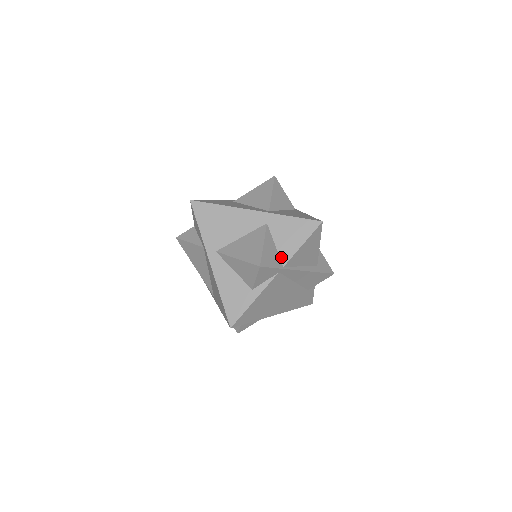
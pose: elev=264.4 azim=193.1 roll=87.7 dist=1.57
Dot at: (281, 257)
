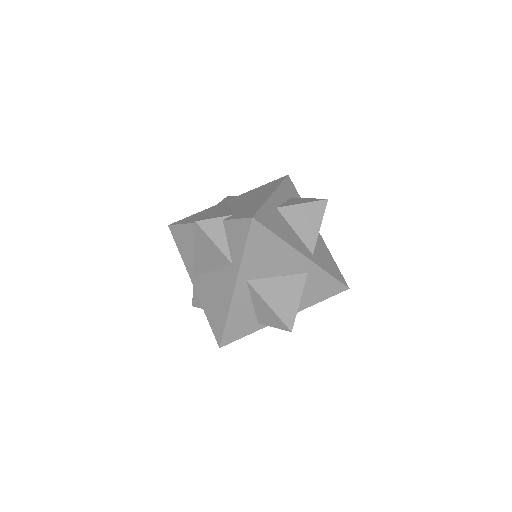
Dot at: (299, 305)
